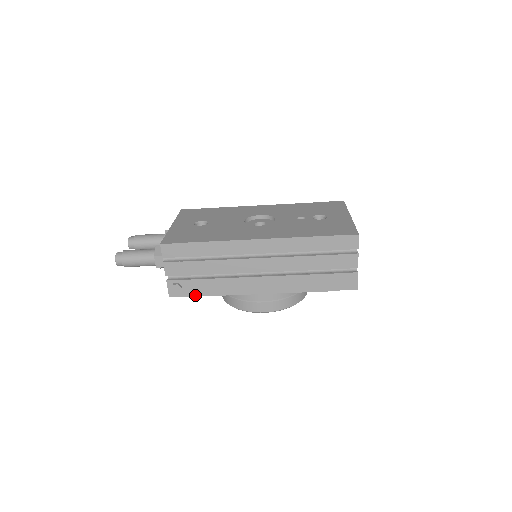
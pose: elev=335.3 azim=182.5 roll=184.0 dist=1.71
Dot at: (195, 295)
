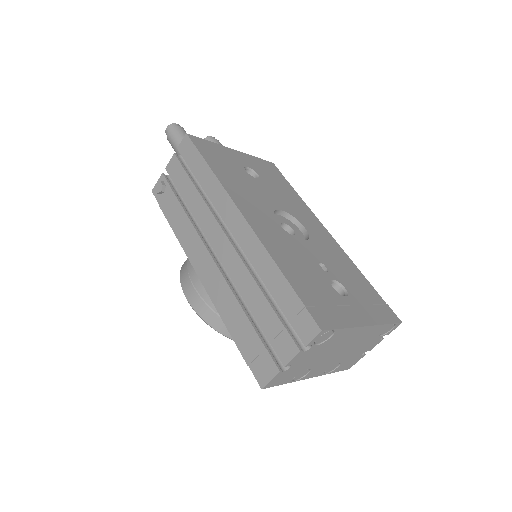
Dot at: (164, 211)
